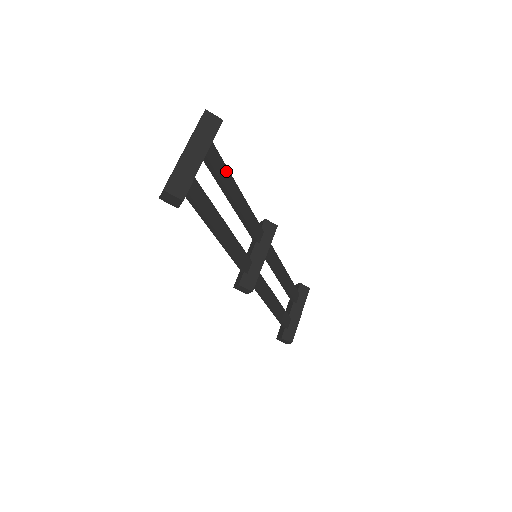
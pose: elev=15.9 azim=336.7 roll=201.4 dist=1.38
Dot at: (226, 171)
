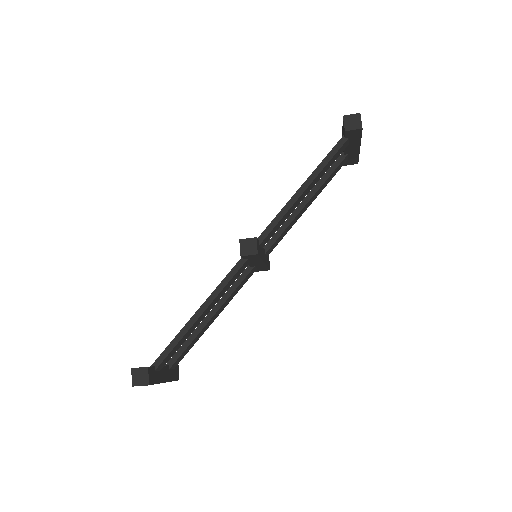
Dot at: occluded
